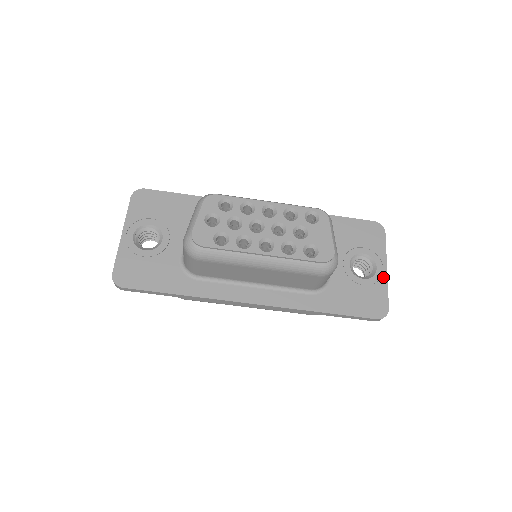
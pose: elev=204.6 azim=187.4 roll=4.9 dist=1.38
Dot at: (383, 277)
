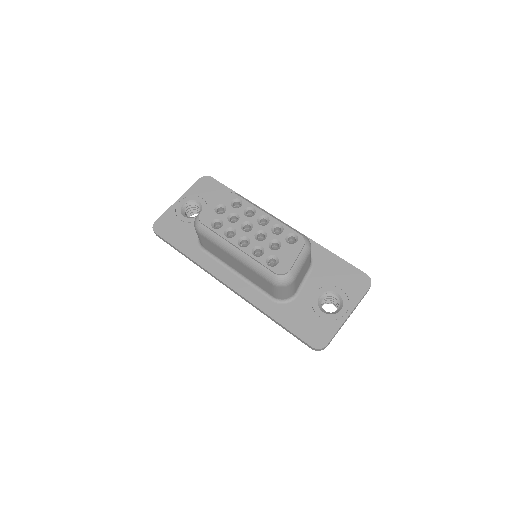
Dot at: (341, 319)
